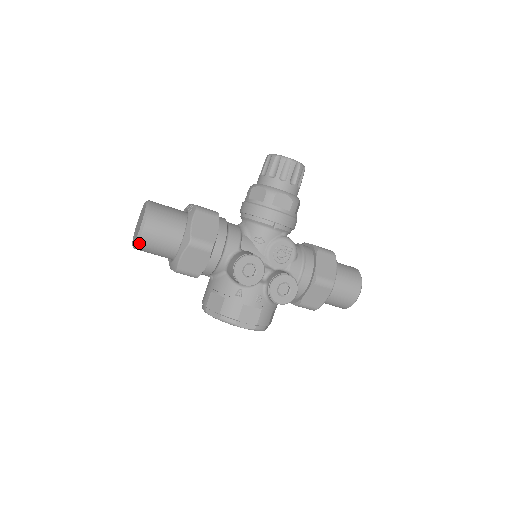
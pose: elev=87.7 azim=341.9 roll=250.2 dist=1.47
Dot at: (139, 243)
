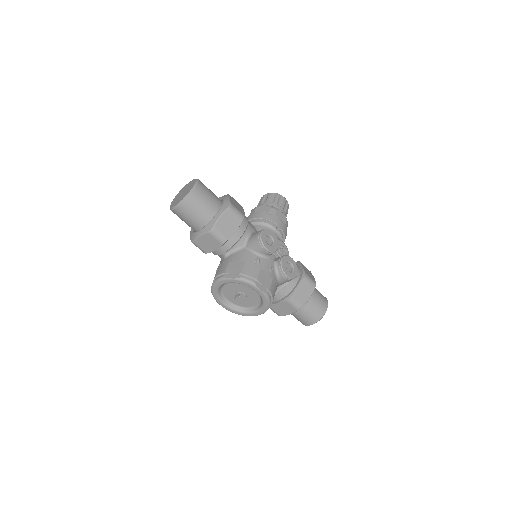
Dot at: (189, 198)
